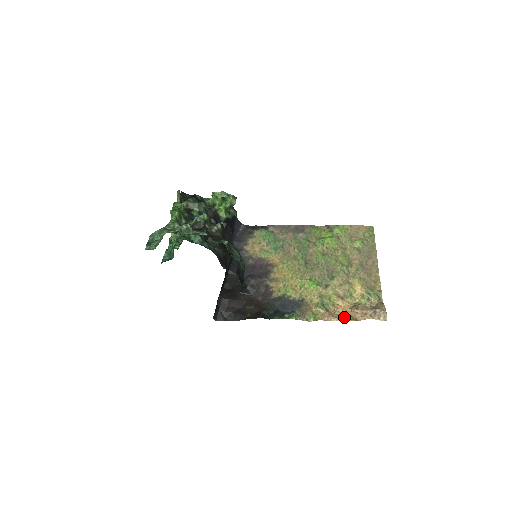
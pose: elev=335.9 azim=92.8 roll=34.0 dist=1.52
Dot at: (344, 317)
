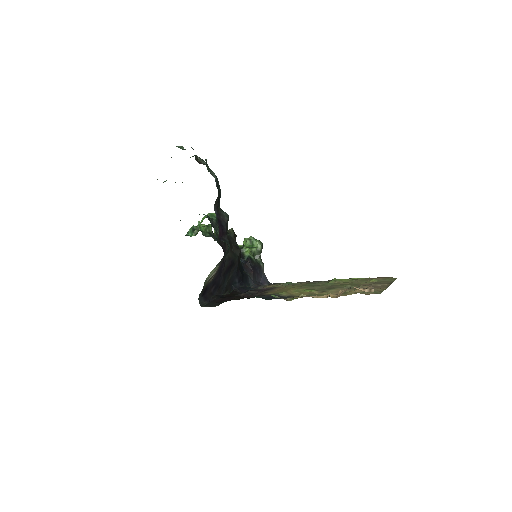
Dot at: (326, 295)
